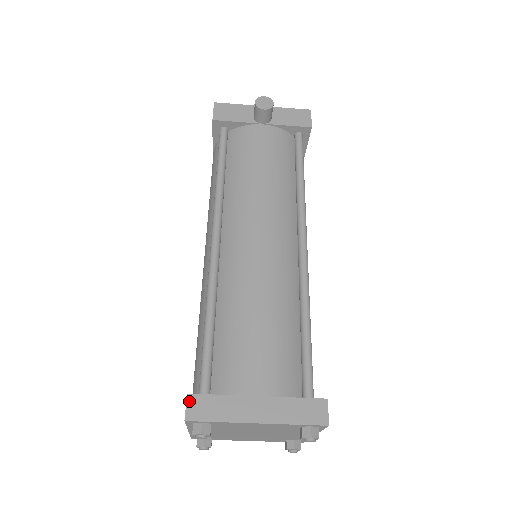
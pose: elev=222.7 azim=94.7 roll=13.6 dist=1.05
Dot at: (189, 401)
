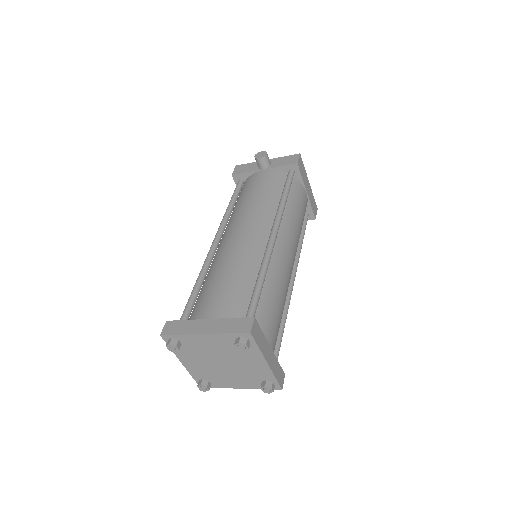
Dot at: (166, 325)
